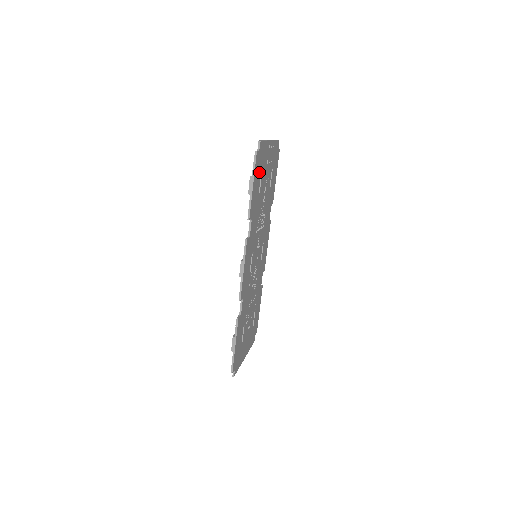
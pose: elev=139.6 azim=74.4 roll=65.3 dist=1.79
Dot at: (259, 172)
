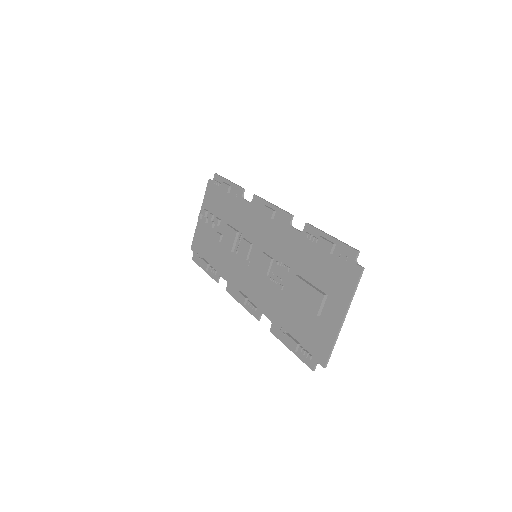
Dot at: (220, 195)
